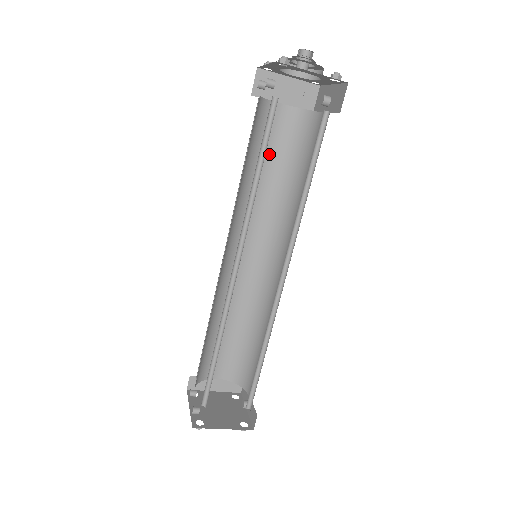
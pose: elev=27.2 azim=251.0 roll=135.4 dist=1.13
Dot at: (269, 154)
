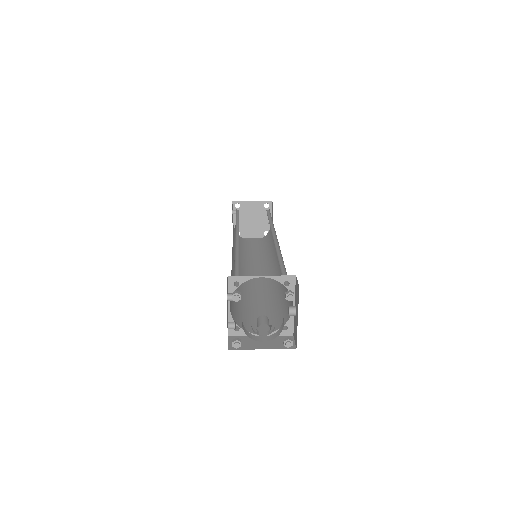
Dot at: occluded
